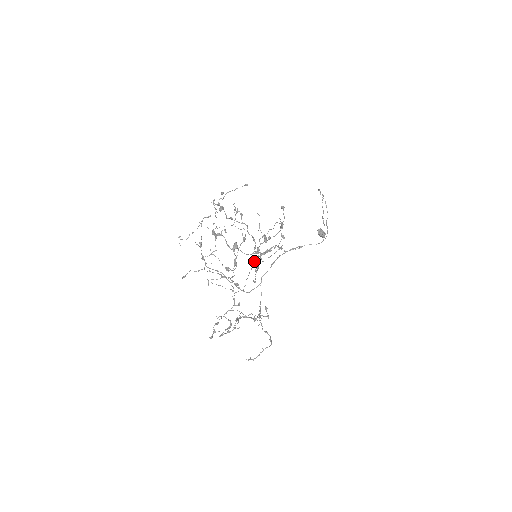
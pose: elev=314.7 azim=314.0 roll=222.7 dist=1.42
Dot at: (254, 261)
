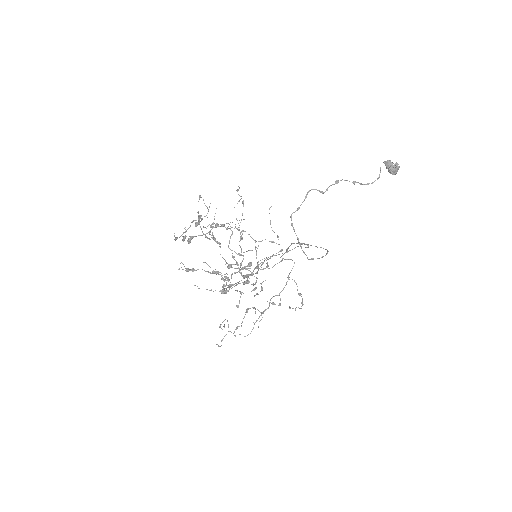
Dot at: occluded
